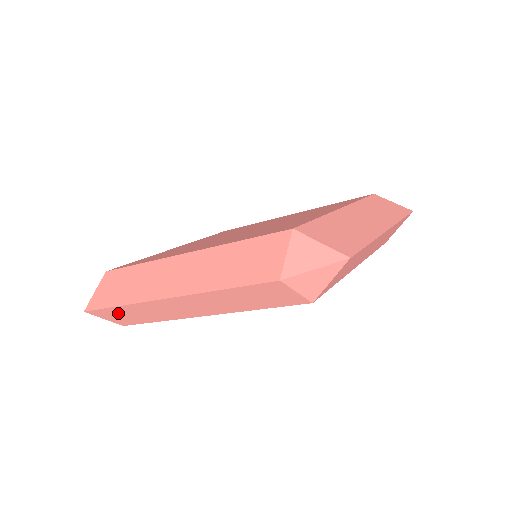
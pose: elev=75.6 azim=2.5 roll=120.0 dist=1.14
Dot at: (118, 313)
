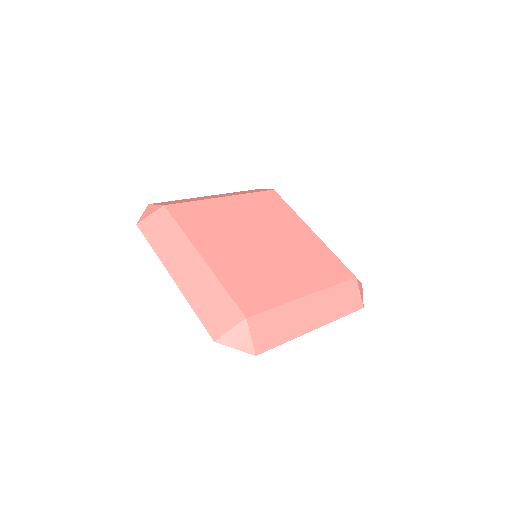
Dot at: occluded
